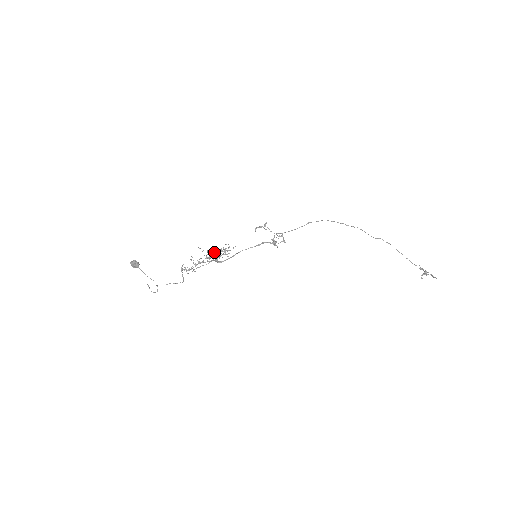
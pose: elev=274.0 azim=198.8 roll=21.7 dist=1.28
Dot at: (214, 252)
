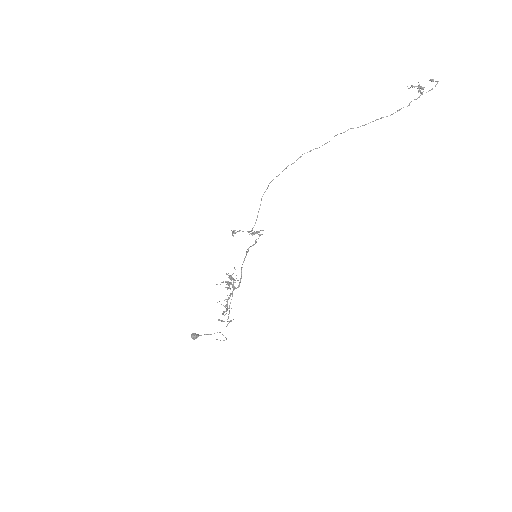
Dot at: (227, 281)
